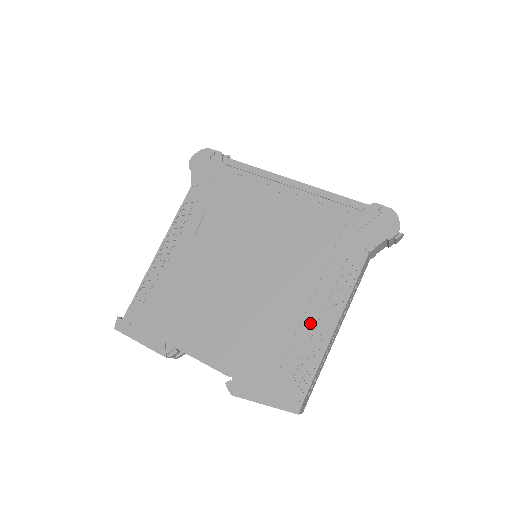
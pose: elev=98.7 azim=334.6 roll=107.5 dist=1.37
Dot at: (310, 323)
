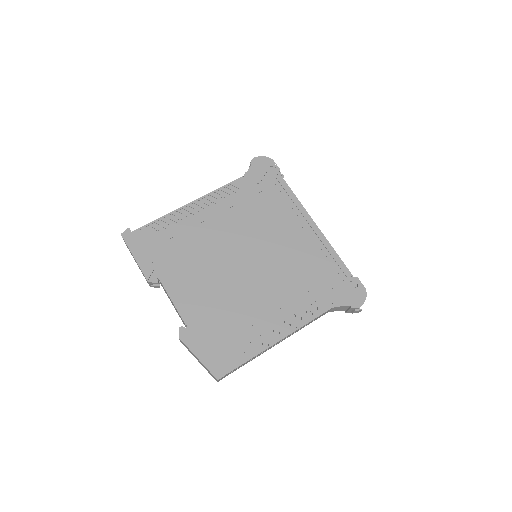
Dot at: (265, 326)
